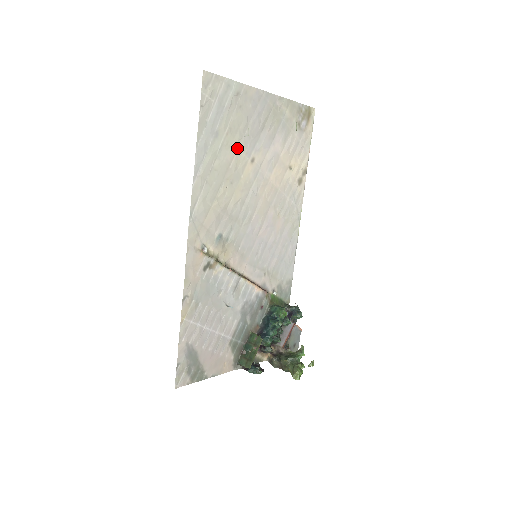
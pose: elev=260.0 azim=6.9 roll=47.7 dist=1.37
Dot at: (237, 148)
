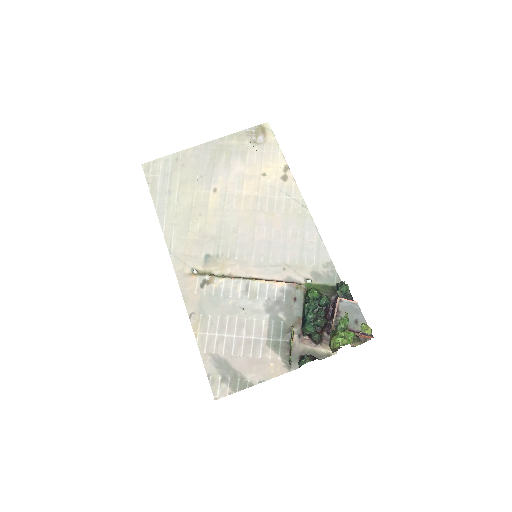
Dot at: (194, 191)
